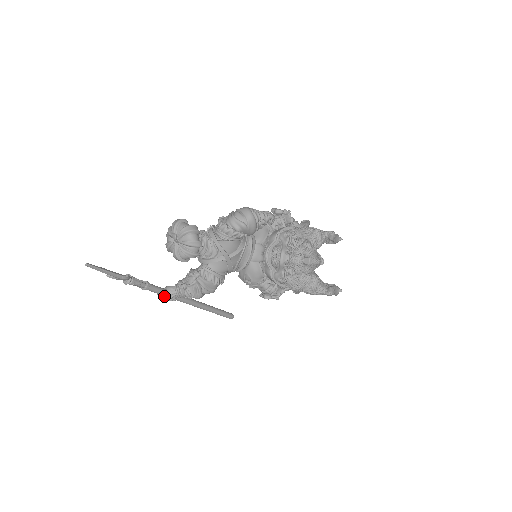
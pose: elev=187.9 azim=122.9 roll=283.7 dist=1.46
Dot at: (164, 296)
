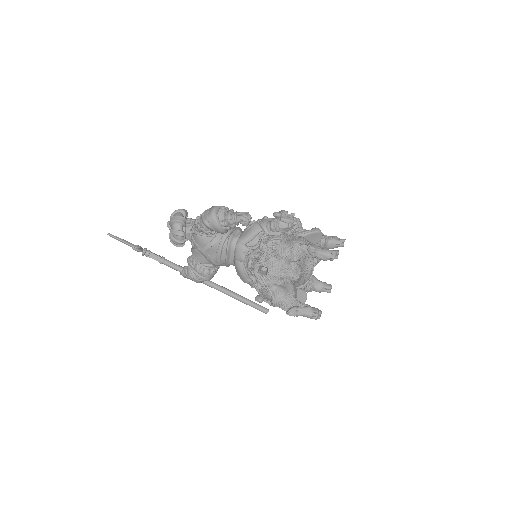
Dot at: (181, 273)
